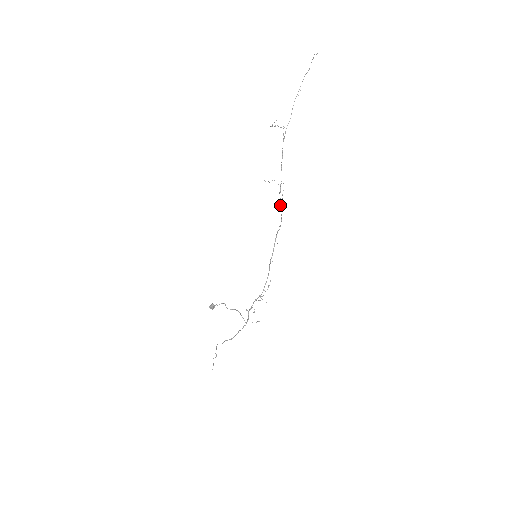
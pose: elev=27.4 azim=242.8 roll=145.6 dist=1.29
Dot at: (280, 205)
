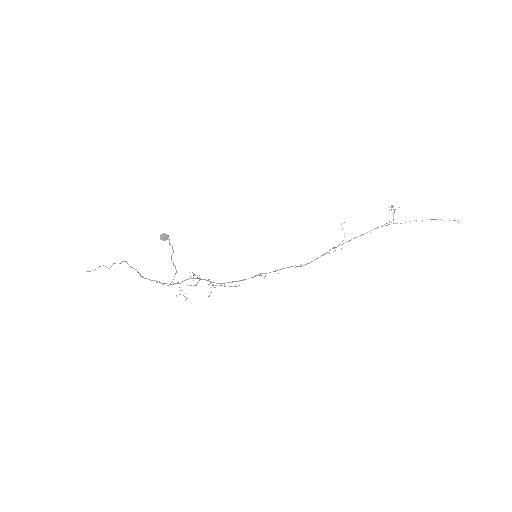
Dot at: occluded
